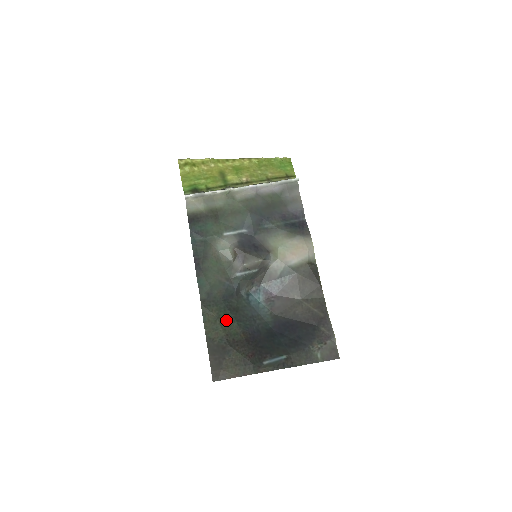
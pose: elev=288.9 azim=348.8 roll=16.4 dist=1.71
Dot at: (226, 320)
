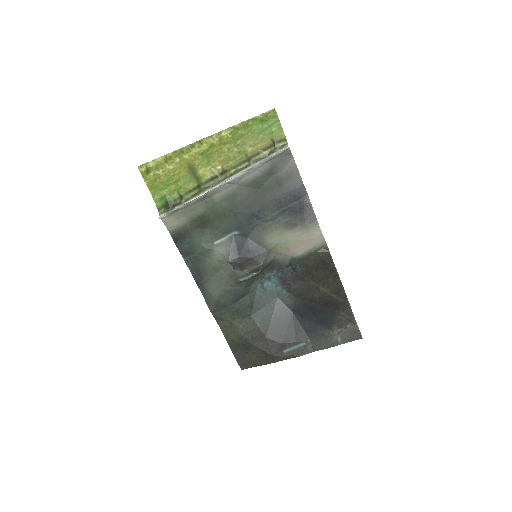
Dot at: (241, 320)
